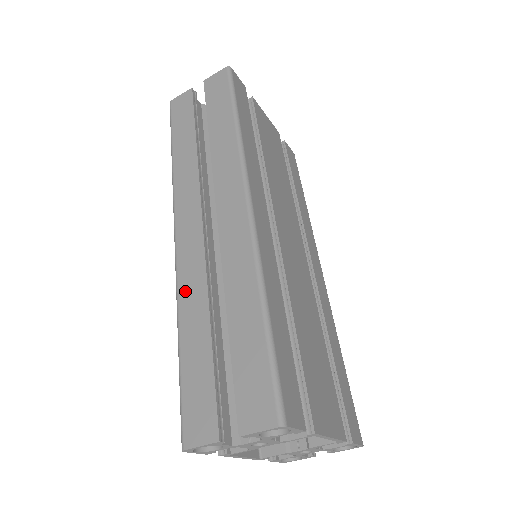
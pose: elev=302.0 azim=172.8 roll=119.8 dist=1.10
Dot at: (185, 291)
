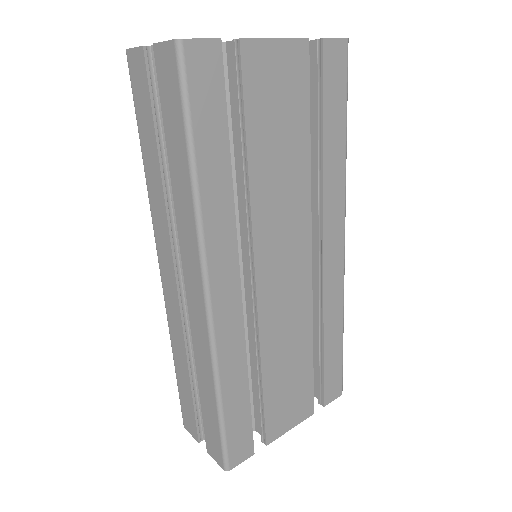
Dot at: (172, 332)
